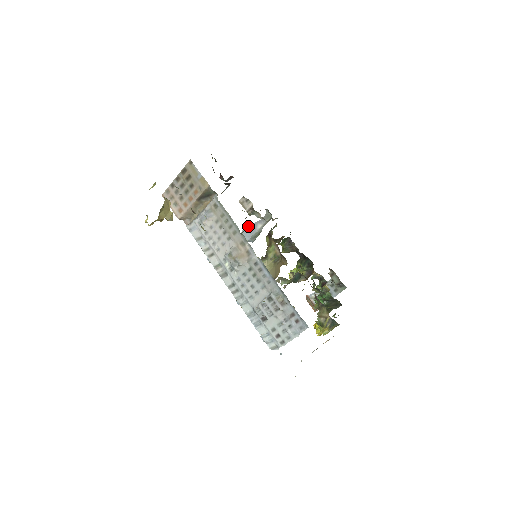
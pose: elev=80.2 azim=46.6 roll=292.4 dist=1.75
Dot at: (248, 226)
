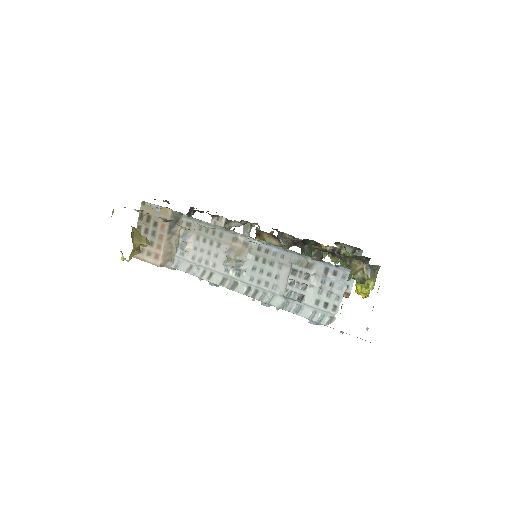
Dot at: occluded
